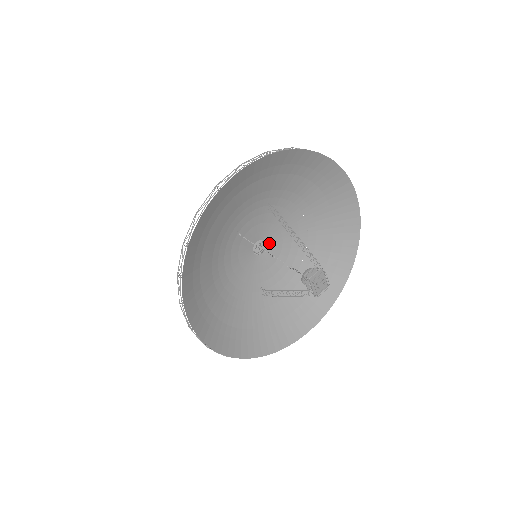
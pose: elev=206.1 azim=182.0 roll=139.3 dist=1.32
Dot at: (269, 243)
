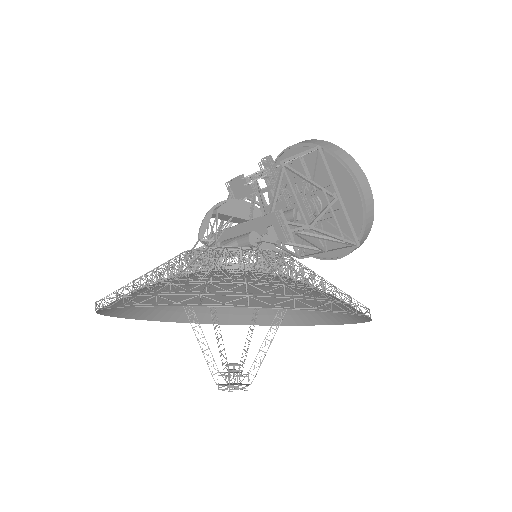
Dot at: occluded
